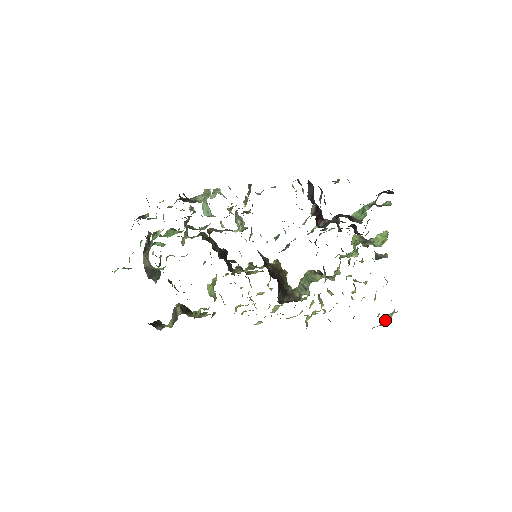
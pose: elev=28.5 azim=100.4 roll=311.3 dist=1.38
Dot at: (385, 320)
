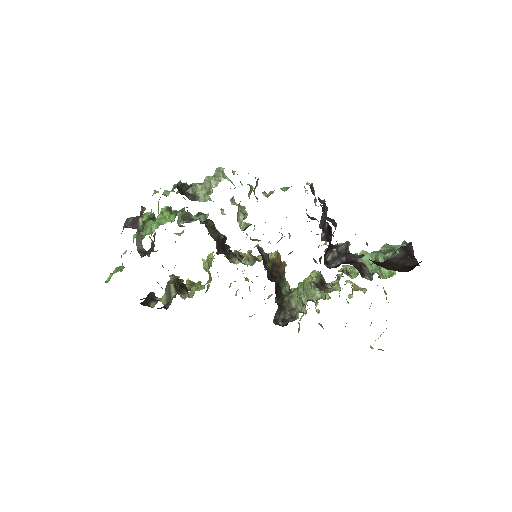
Dot at: occluded
